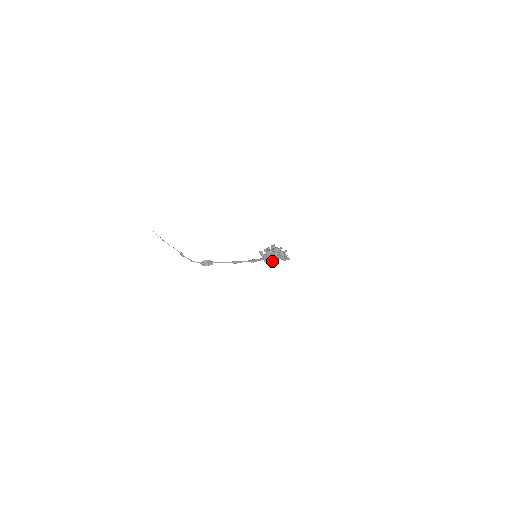
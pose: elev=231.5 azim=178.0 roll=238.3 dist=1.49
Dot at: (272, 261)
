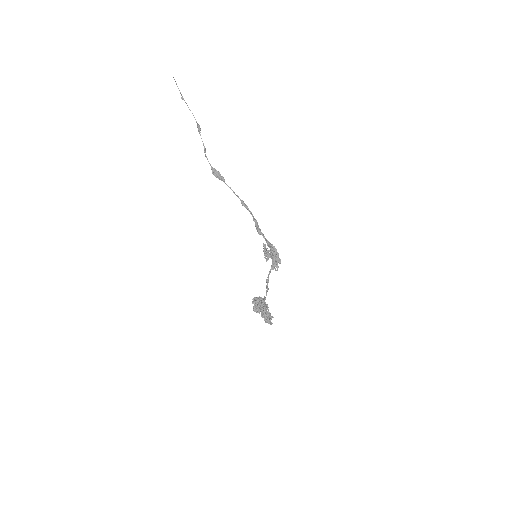
Dot at: occluded
